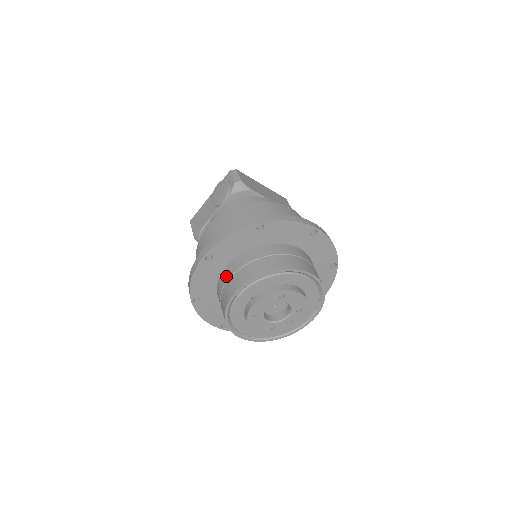
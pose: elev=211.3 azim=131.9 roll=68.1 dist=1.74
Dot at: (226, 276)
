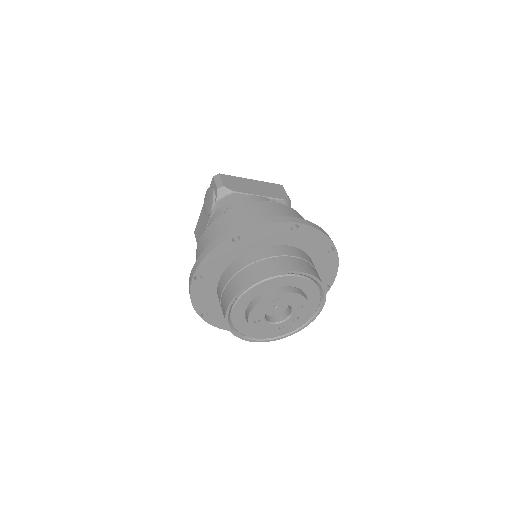
Dot at: (220, 290)
